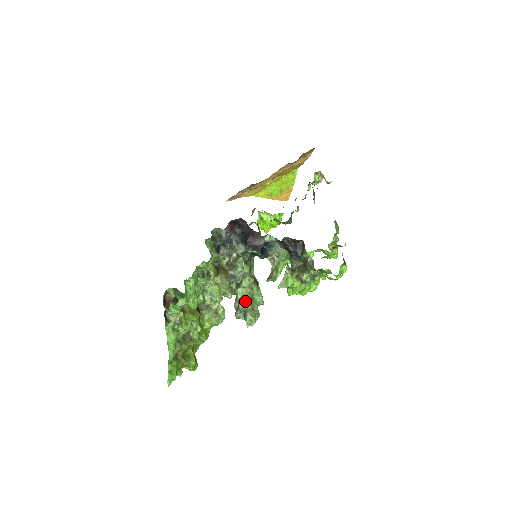
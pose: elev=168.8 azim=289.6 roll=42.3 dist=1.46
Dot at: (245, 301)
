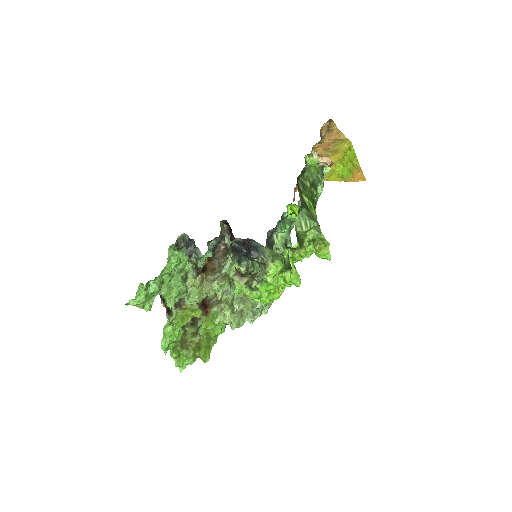
Dot at: (236, 303)
